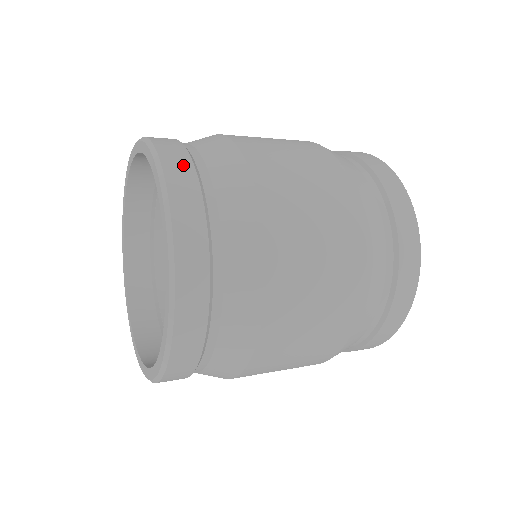
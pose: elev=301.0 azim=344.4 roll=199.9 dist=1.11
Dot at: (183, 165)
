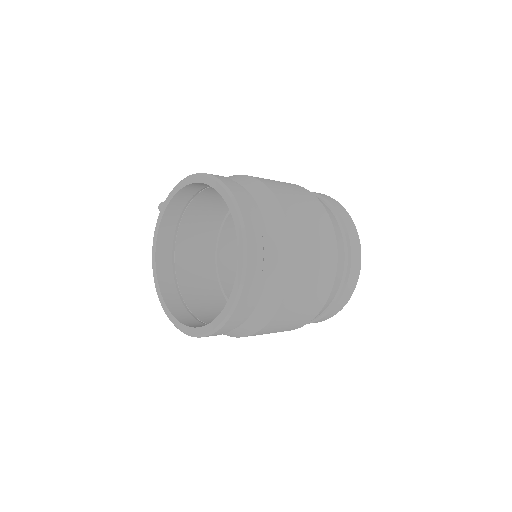
Dot at: (250, 300)
